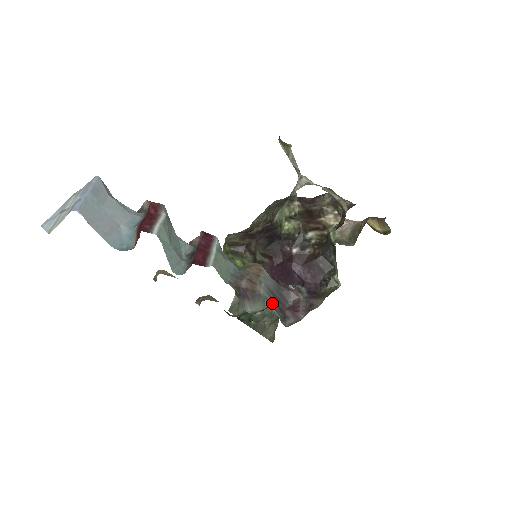
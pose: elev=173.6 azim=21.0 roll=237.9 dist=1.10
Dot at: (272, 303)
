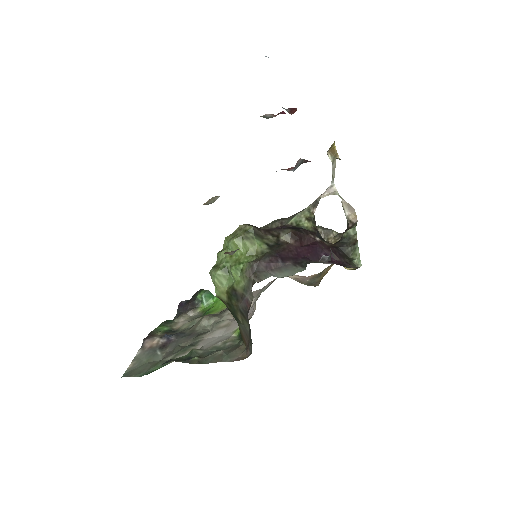
Dot at: occluded
